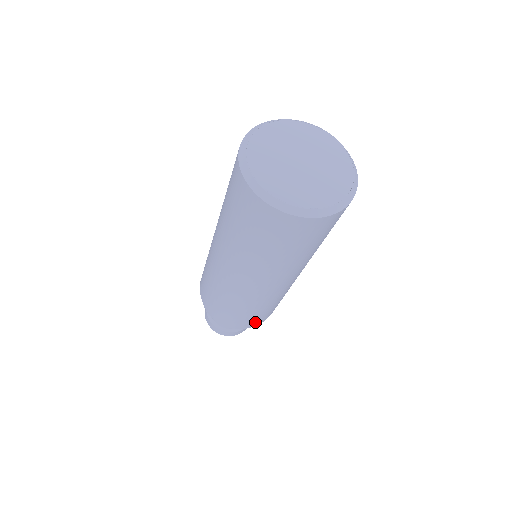
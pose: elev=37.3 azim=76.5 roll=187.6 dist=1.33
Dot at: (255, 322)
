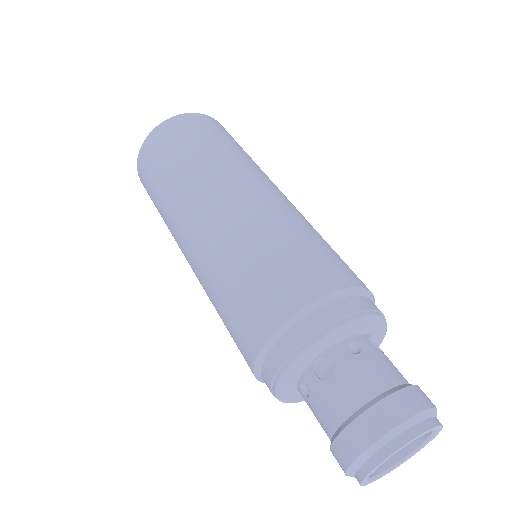
Dot at: (295, 291)
